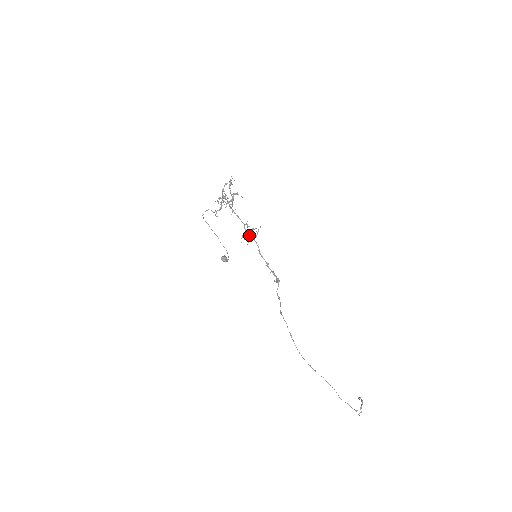
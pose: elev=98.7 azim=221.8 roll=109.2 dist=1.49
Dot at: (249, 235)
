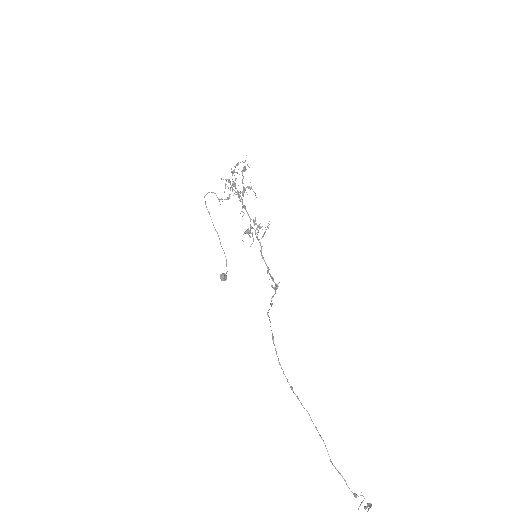
Dot at: occluded
